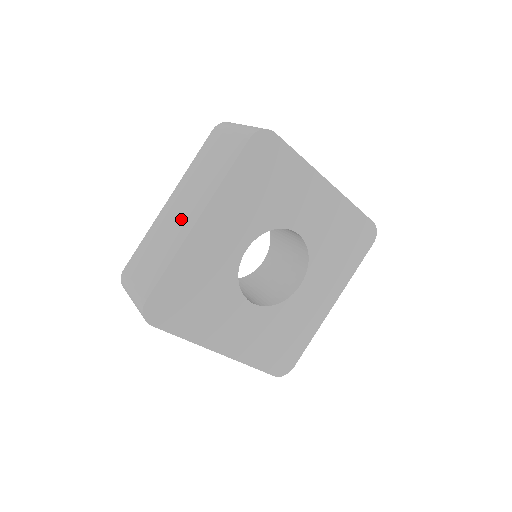
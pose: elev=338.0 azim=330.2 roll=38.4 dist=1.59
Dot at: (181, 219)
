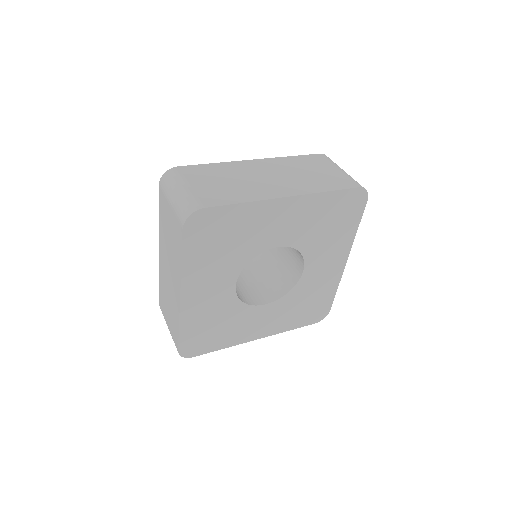
Dot at: (171, 285)
